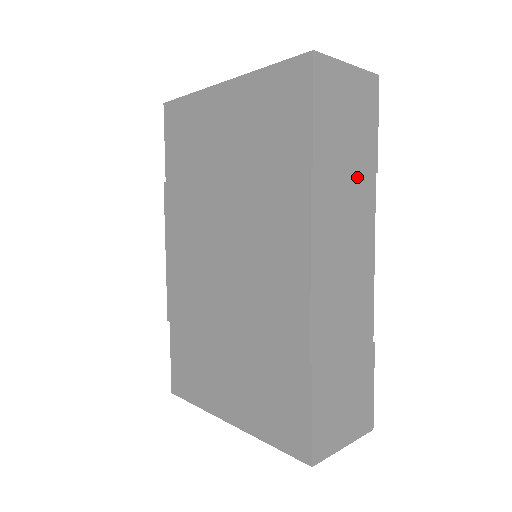
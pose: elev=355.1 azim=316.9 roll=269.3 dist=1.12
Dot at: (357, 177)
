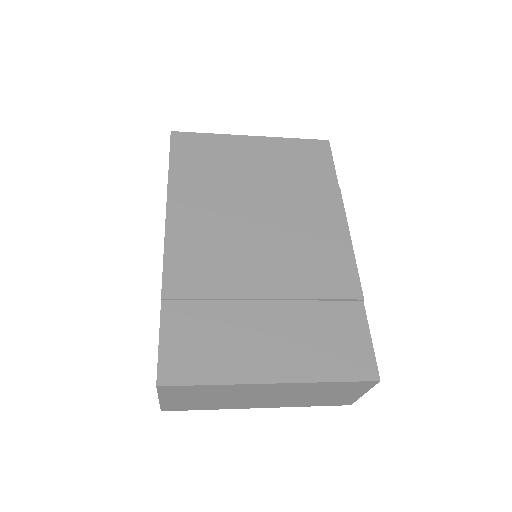
Dot at: occluded
